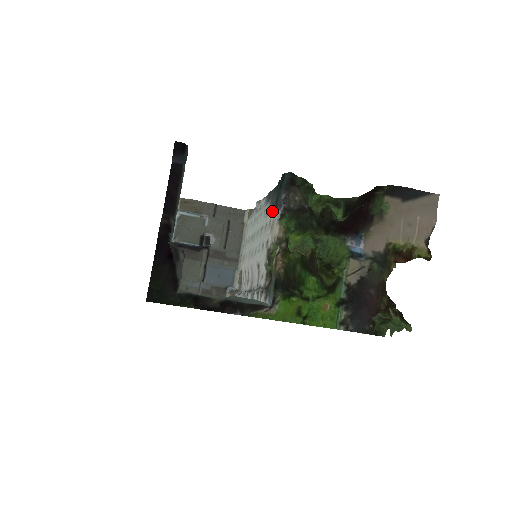
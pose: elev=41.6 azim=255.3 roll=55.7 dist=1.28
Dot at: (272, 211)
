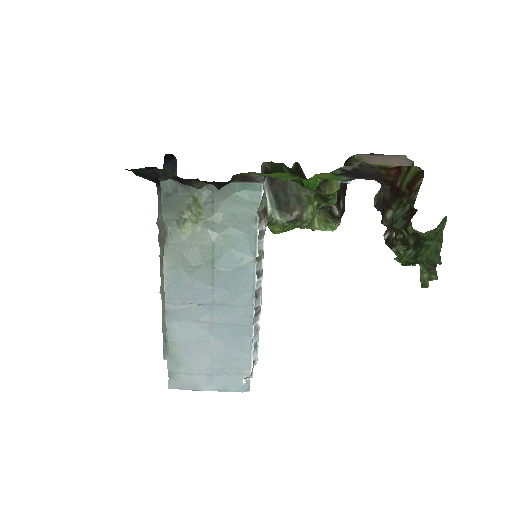
Dot at: occluded
